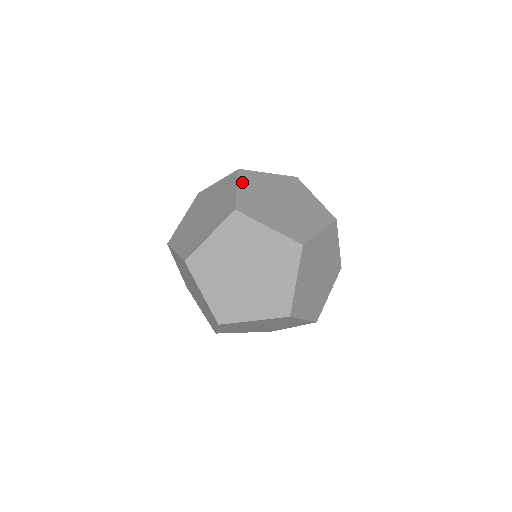
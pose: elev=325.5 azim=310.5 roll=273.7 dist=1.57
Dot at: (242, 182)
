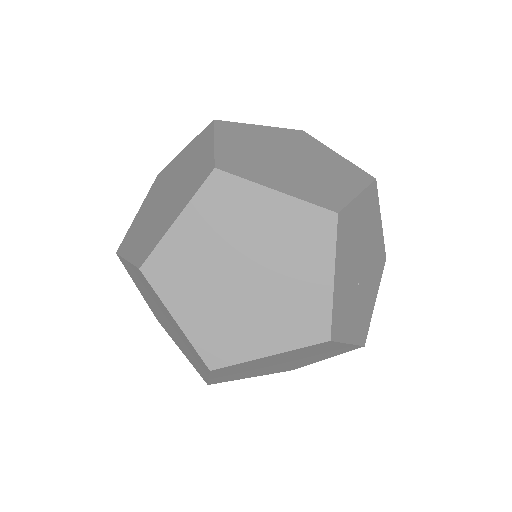
Dot at: (221, 134)
